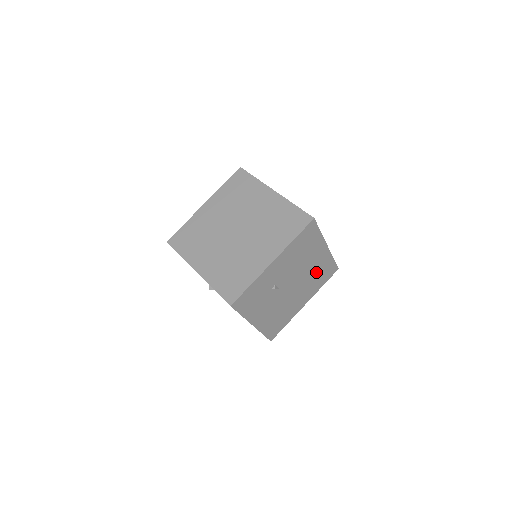
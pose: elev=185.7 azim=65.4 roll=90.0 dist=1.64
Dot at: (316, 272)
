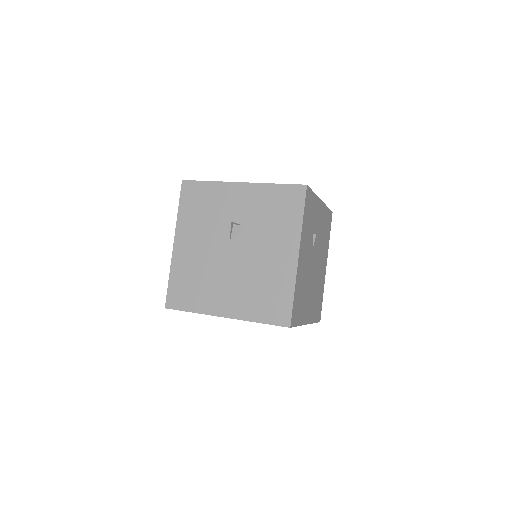
Dot at: (318, 287)
